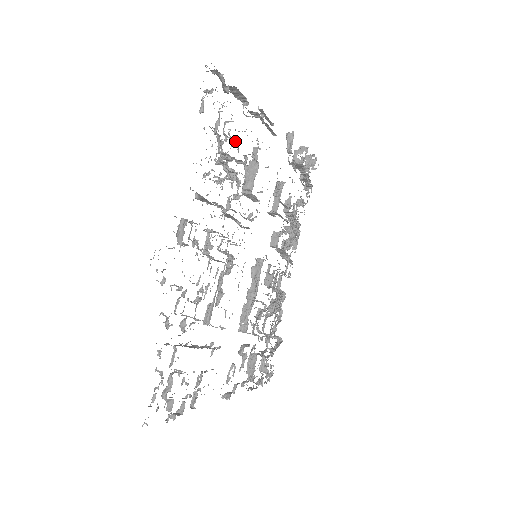
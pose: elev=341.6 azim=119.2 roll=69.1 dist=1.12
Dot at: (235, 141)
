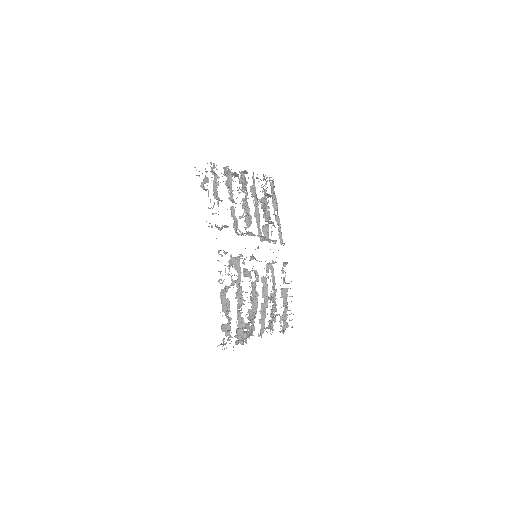
Dot at: (268, 208)
